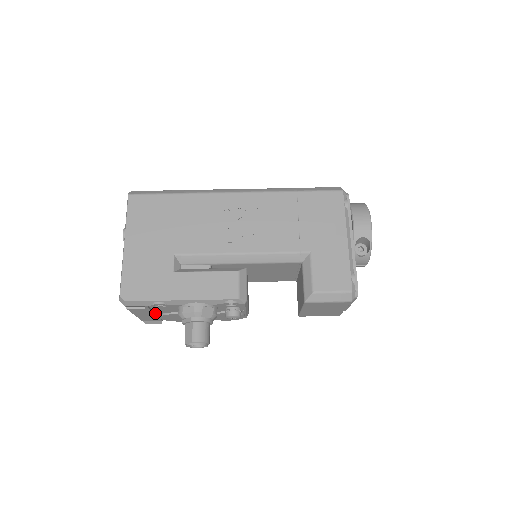
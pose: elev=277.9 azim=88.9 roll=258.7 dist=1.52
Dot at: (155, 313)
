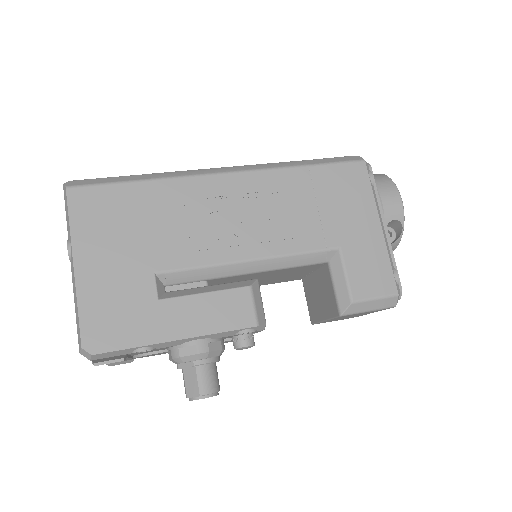
Dot at: (130, 356)
